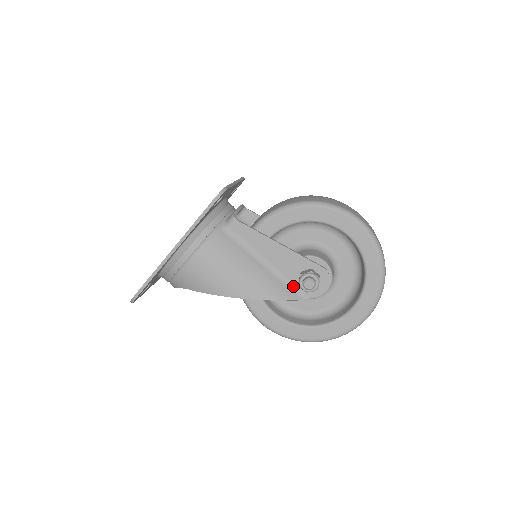
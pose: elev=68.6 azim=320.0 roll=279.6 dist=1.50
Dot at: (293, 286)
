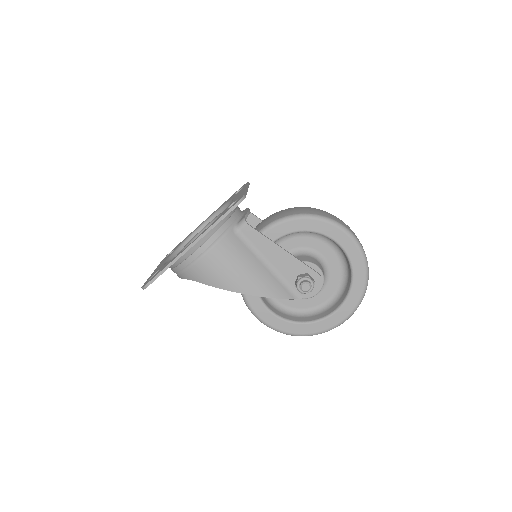
Dot at: (289, 287)
